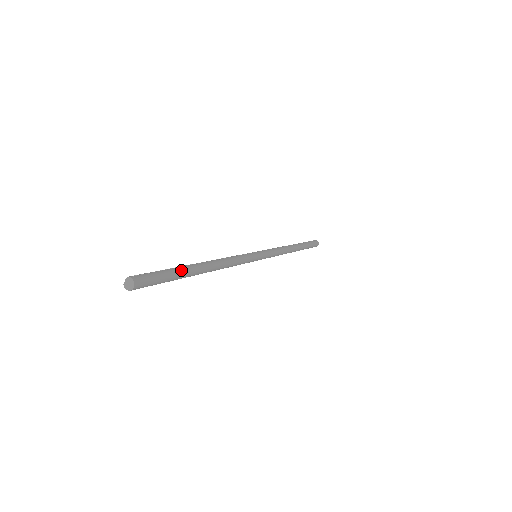
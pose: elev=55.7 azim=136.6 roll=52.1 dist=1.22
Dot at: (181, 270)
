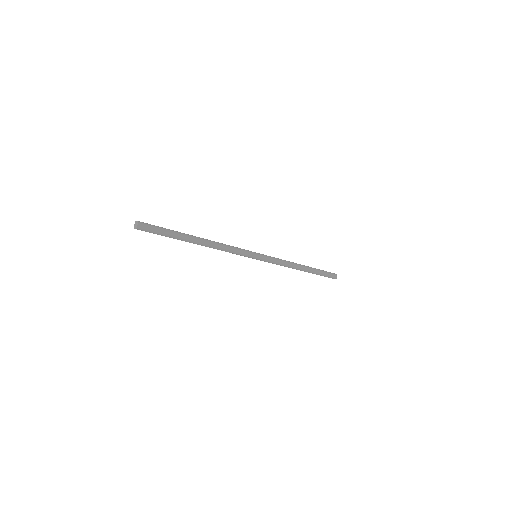
Dot at: (176, 231)
